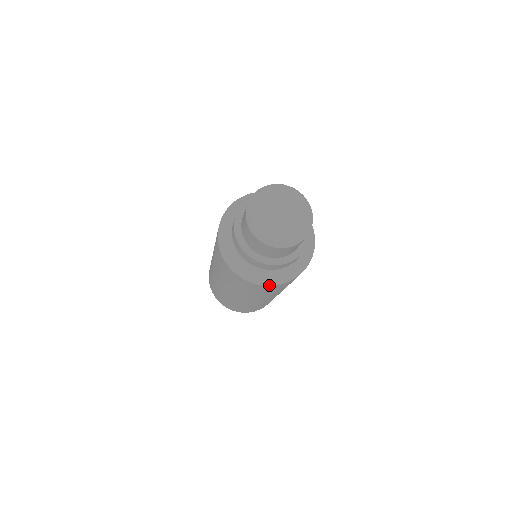
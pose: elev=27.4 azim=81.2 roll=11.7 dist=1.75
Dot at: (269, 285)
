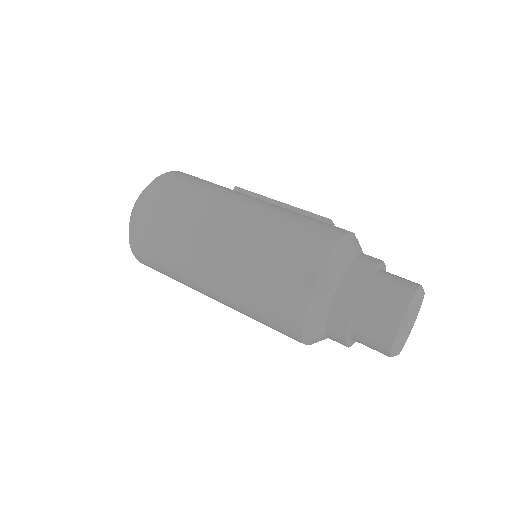
Dot at: occluded
